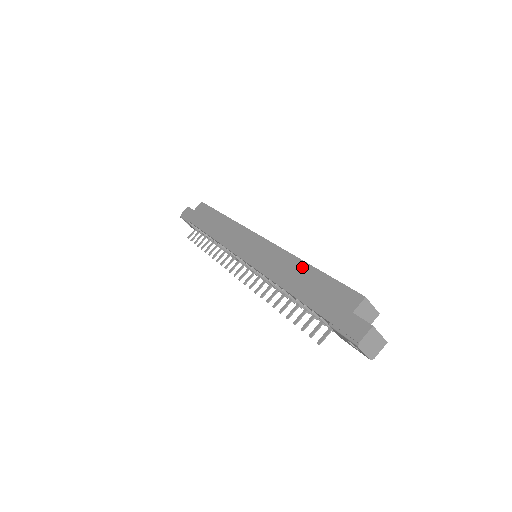
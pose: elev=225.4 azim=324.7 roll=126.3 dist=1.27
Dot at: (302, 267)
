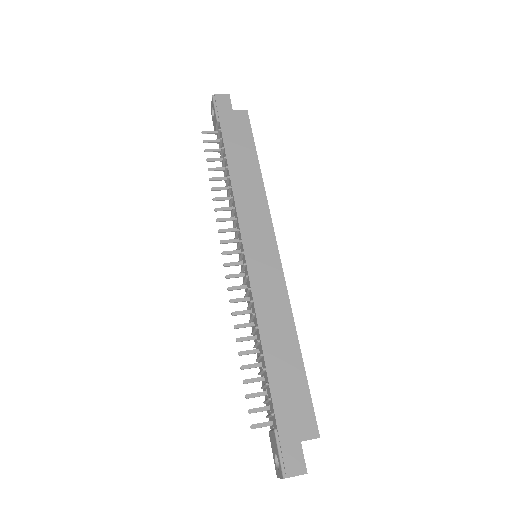
Dot at: (292, 339)
